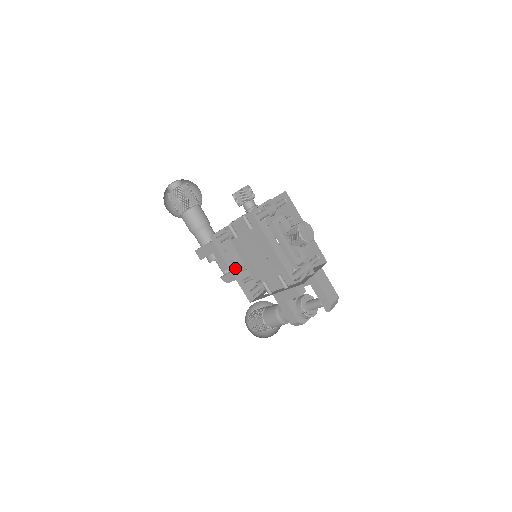
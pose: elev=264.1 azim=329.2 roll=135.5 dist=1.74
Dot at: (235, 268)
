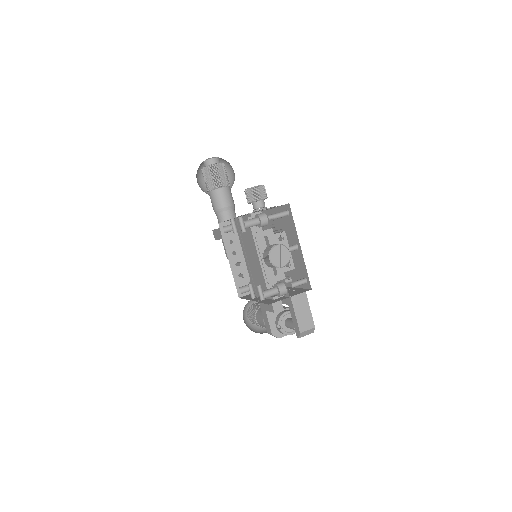
Dot at: (235, 260)
